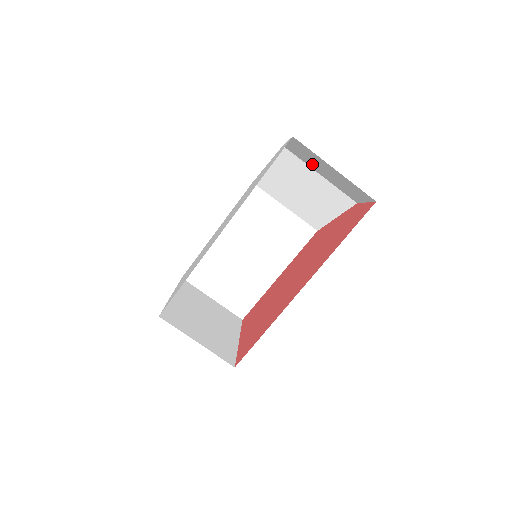
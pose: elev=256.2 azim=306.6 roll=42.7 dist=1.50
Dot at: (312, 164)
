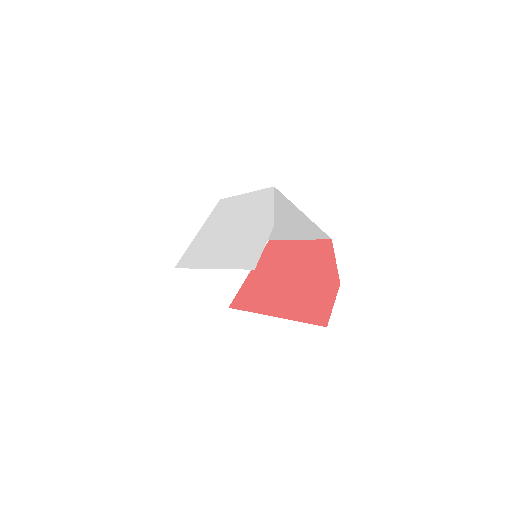
Dot at: occluded
